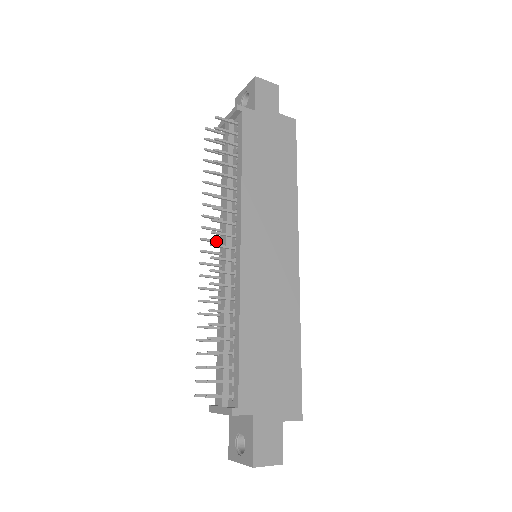
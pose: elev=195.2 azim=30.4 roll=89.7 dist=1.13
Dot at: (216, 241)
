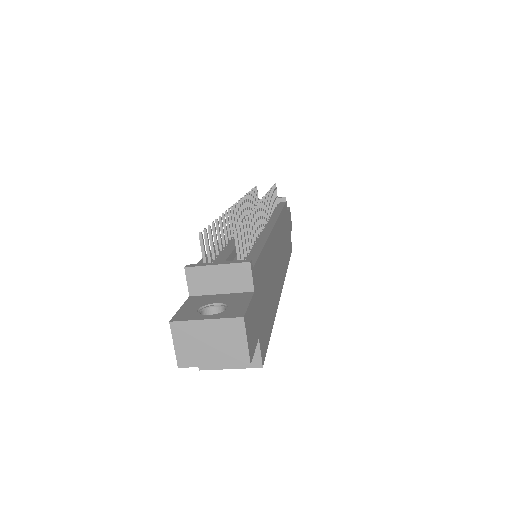
Dot at: occluded
